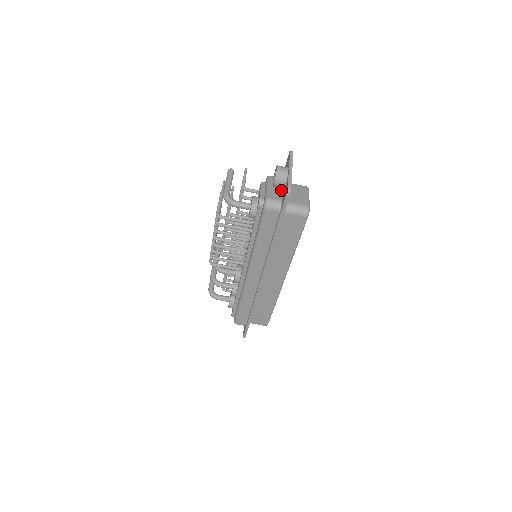
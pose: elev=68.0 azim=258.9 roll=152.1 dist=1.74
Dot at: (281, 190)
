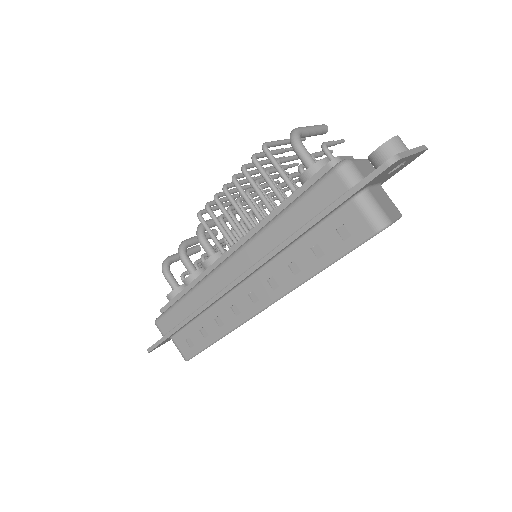
Dot at: occluded
